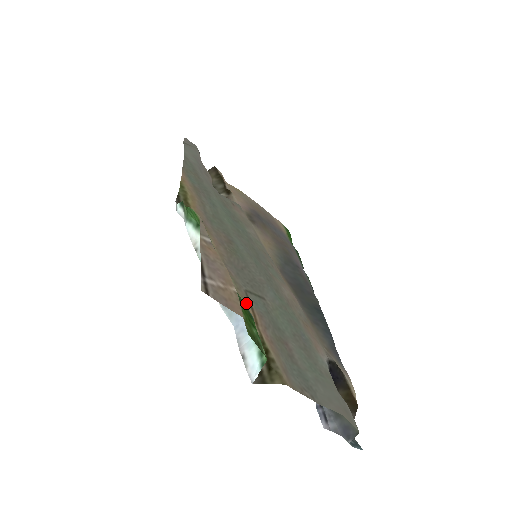
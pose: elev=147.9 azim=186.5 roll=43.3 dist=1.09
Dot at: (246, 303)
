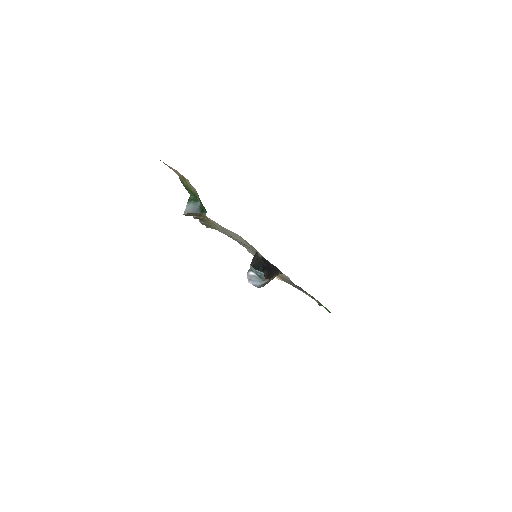
Dot at: (212, 223)
